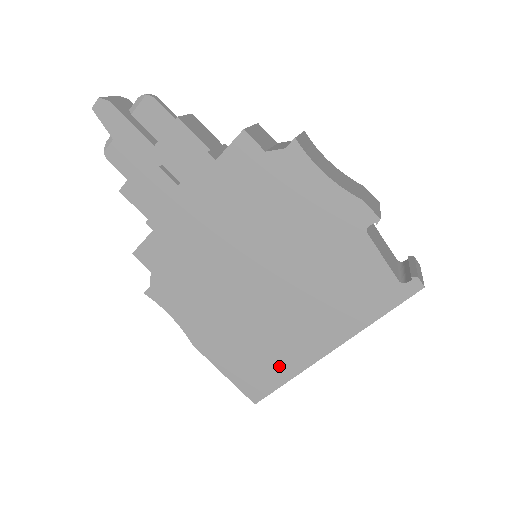
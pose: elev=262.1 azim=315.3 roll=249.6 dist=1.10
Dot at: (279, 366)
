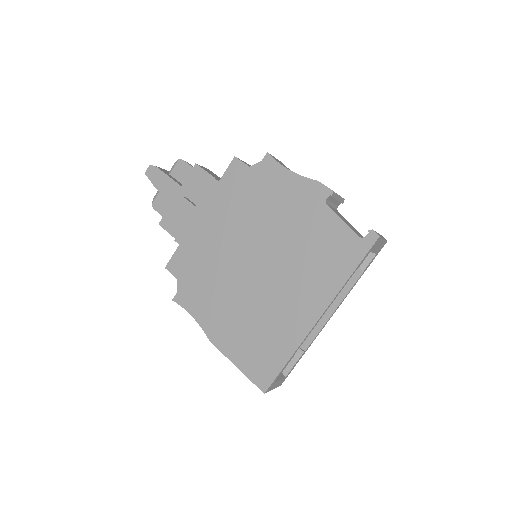
Dot at: (280, 344)
